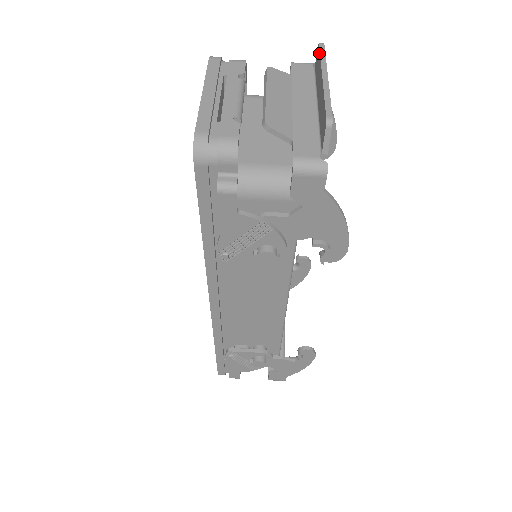
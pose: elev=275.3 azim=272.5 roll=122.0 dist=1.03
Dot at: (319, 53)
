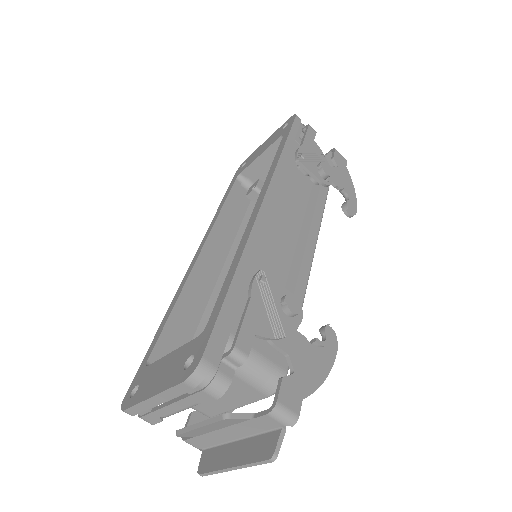
Dot at: (259, 460)
